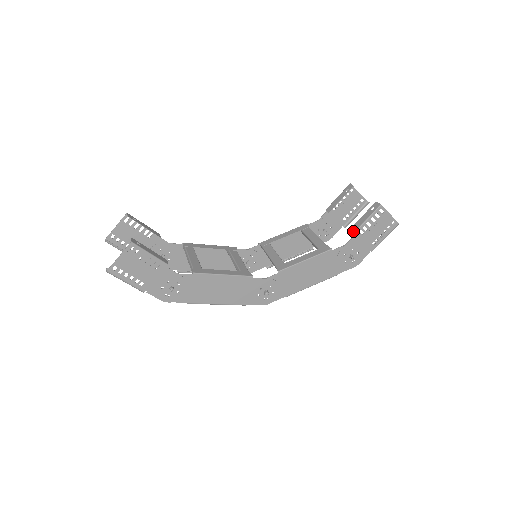
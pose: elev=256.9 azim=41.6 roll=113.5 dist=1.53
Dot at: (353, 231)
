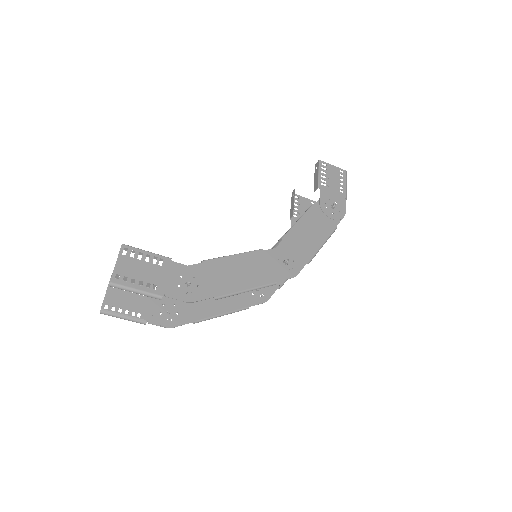
Dot at: (316, 187)
